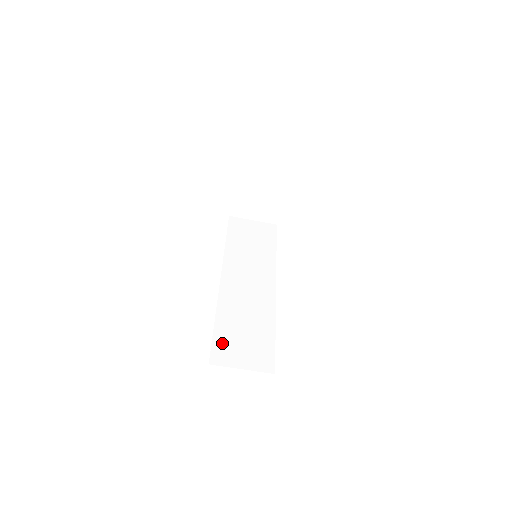
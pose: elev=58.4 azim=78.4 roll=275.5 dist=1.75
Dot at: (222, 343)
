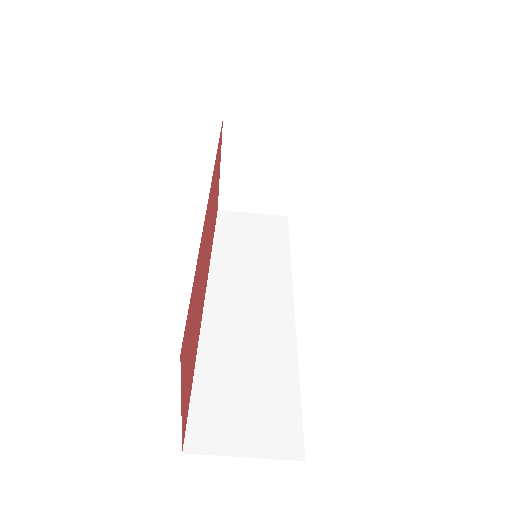
Dot at: (207, 409)
